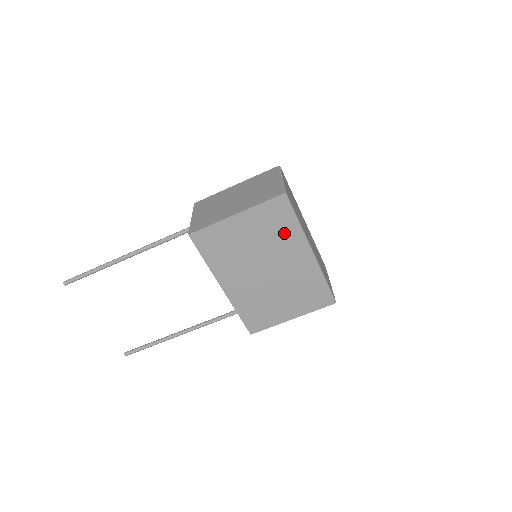
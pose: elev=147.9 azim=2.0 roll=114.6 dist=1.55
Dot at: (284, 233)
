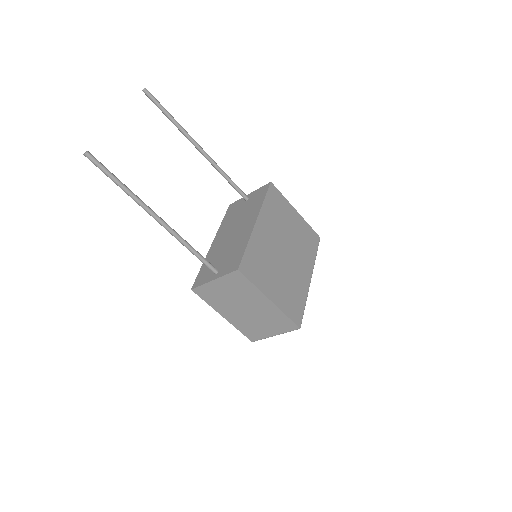
Dot at: (307, 250)
